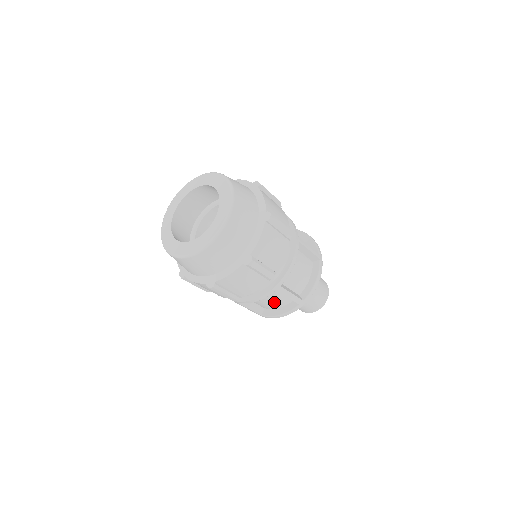
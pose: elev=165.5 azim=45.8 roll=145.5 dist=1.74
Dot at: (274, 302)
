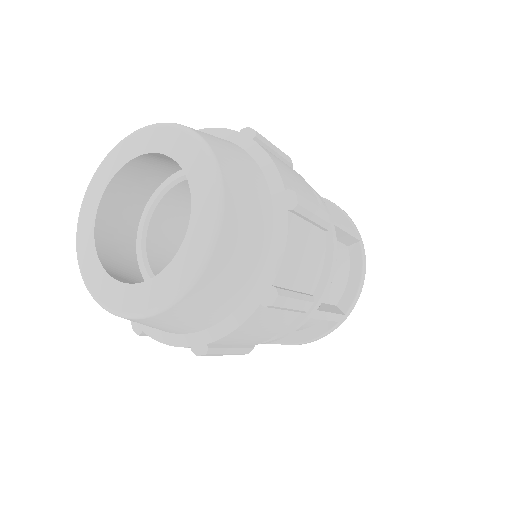
Dot at: occluded
